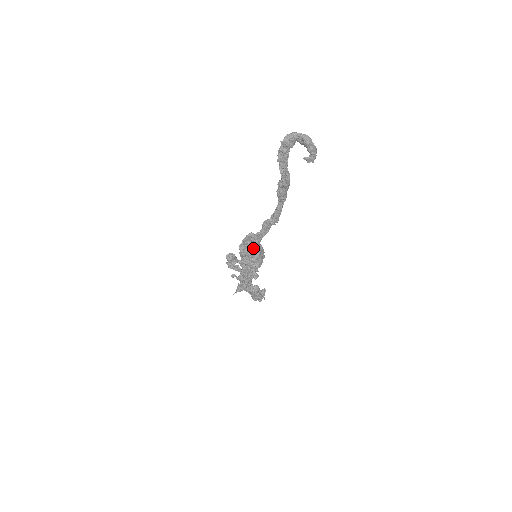
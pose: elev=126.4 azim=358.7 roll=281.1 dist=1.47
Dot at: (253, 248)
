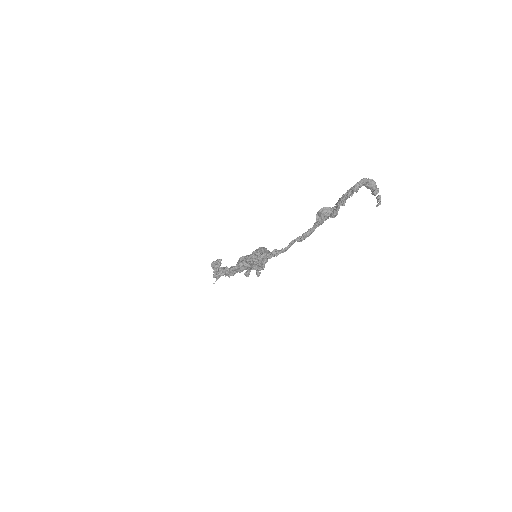
Dot at: occluded
